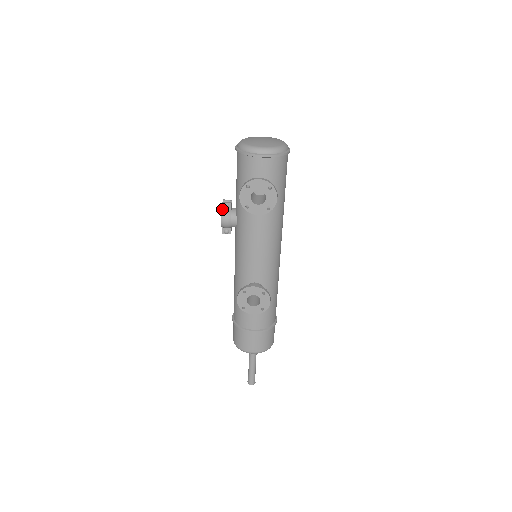
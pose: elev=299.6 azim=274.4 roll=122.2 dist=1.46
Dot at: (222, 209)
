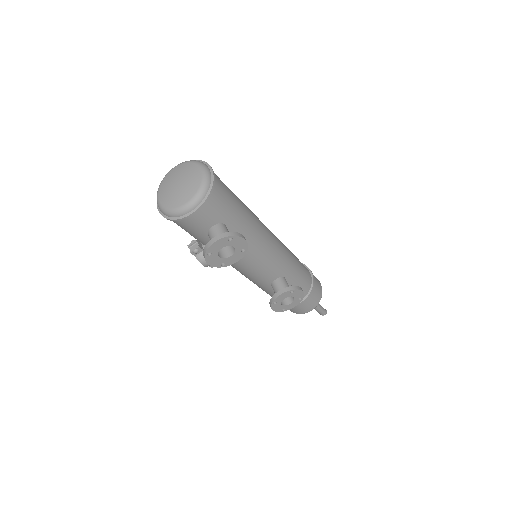
Dot at: (195, 256)
